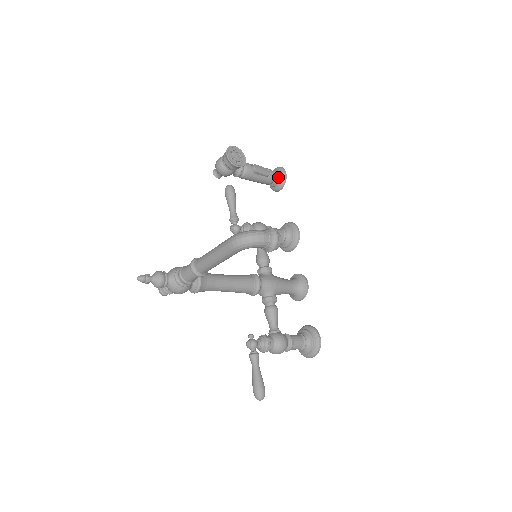
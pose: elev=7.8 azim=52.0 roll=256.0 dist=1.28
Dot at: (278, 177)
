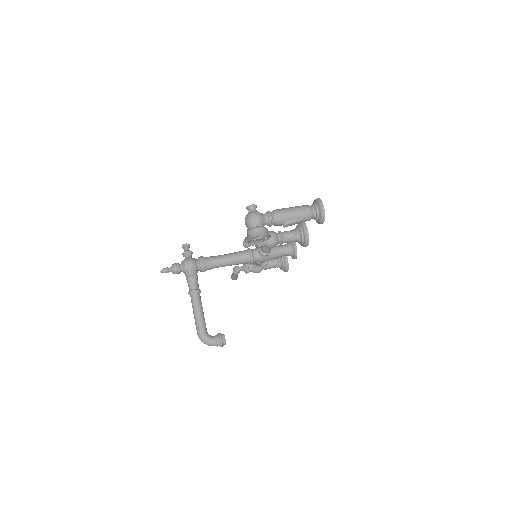
Dot at: occluded
